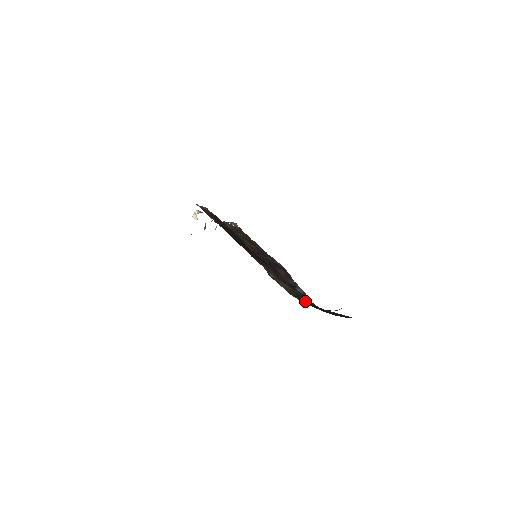
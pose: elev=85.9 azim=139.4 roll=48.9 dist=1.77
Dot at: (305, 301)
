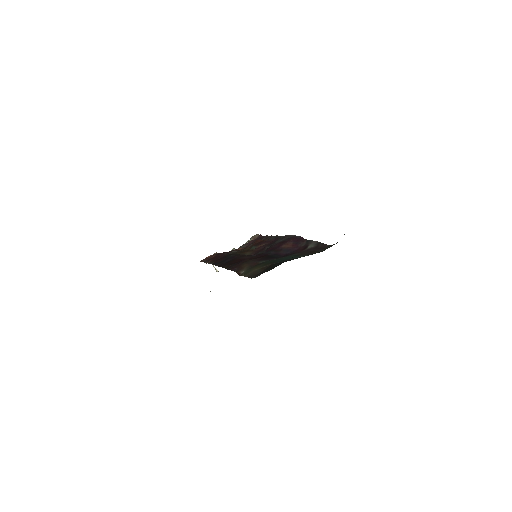
Dot at: (266, 270)
